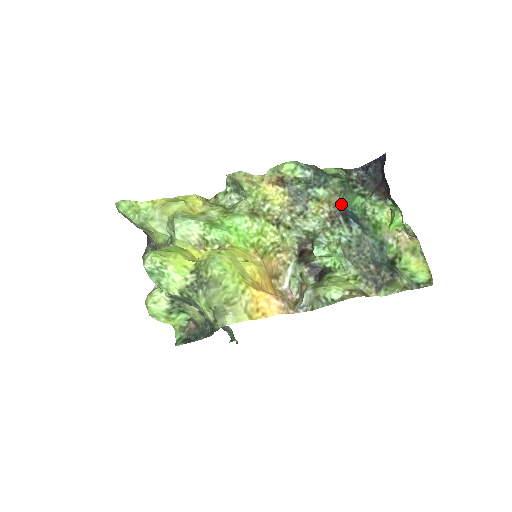
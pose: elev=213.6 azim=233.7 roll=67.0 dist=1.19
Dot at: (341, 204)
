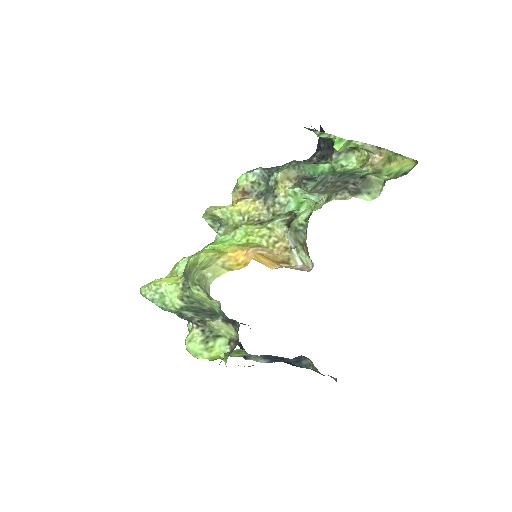
Dot at: (302, 175)
